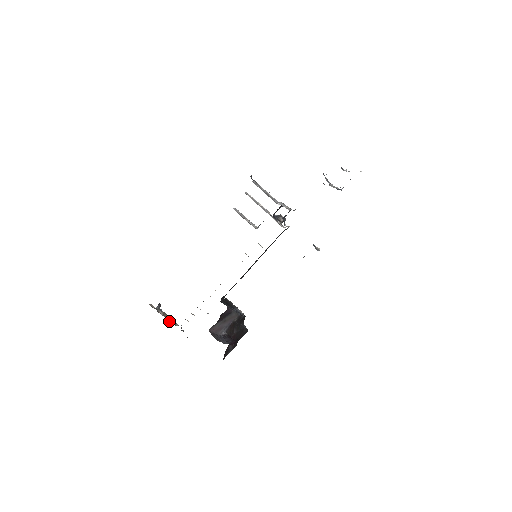
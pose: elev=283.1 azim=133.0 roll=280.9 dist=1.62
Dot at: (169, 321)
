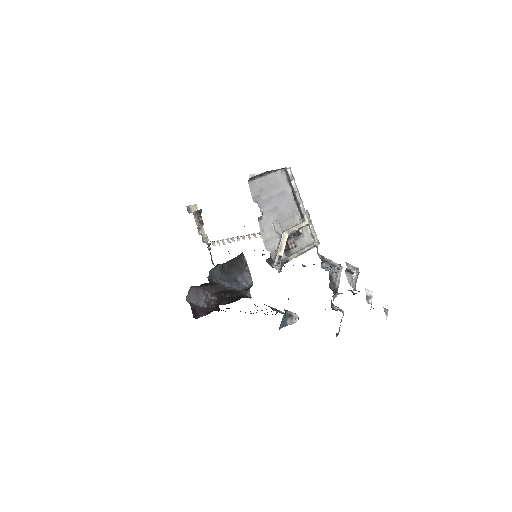
Dot at: (203, 231)
